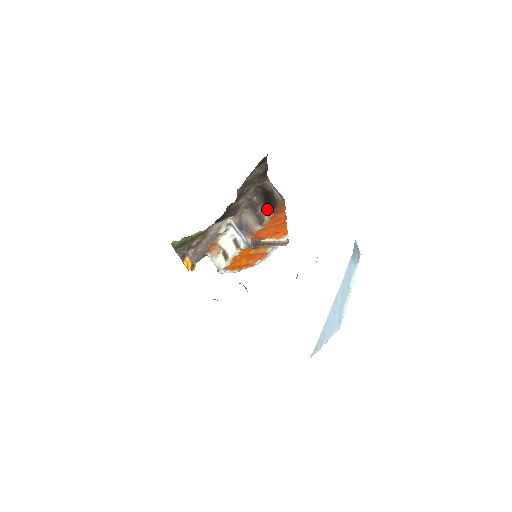
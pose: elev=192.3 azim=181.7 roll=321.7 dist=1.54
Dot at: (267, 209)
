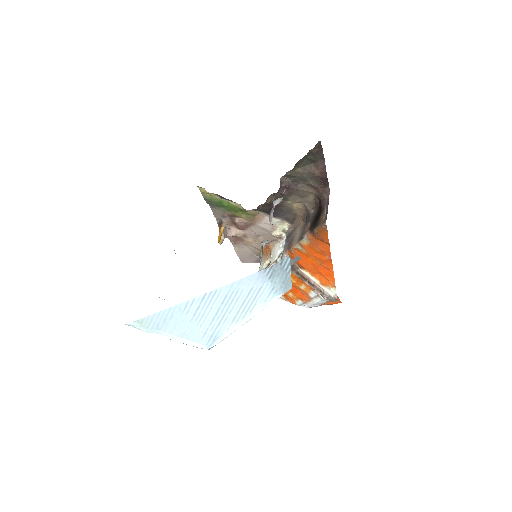
Dot at: (311, 227)
